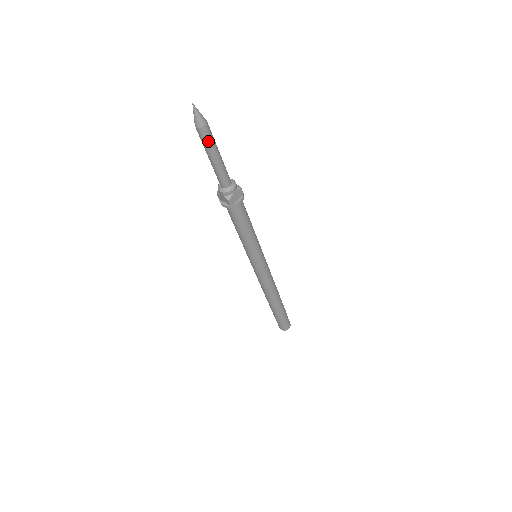
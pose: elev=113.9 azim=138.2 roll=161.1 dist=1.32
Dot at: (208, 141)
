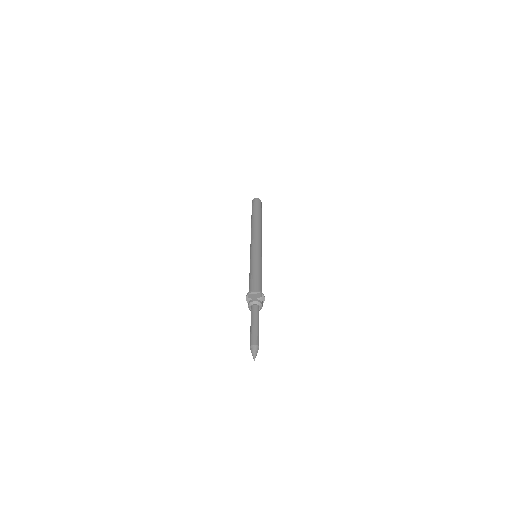
Dot at: (258, 340)
